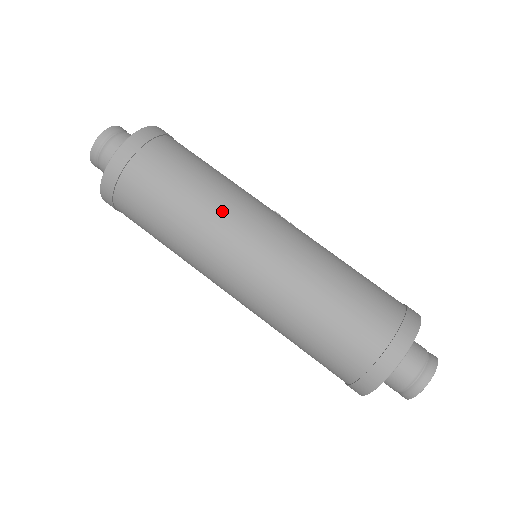
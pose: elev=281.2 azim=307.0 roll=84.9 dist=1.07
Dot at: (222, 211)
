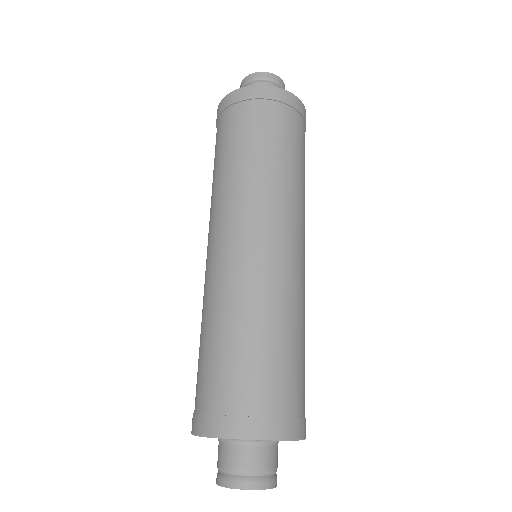
Dot at: (284, 195)
